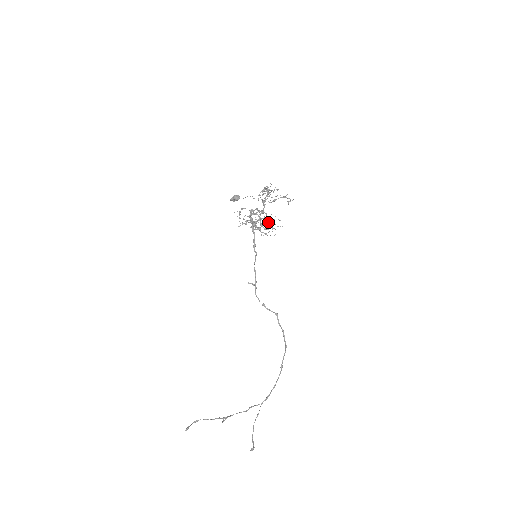
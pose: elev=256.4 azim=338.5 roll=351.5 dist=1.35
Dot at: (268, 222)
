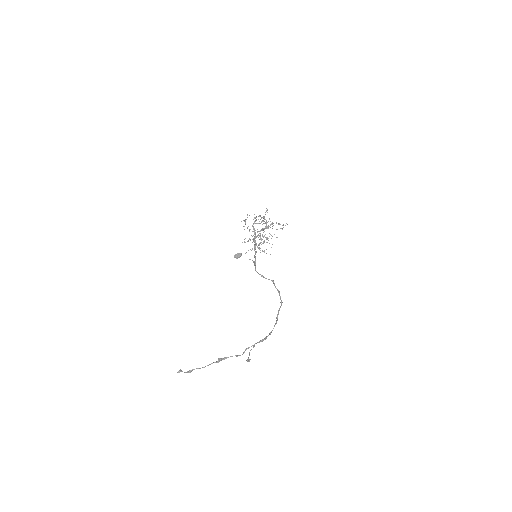
Dot at: (267, 227)
